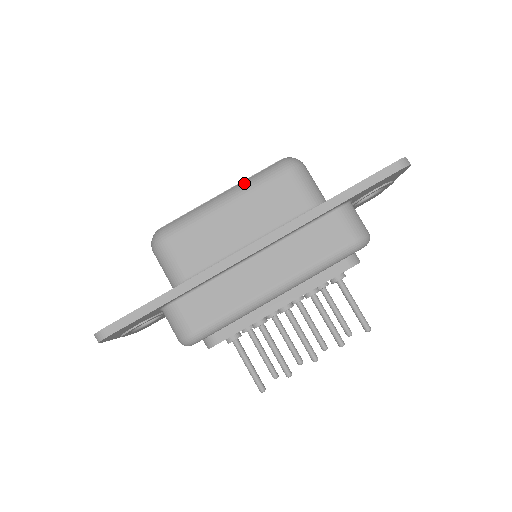
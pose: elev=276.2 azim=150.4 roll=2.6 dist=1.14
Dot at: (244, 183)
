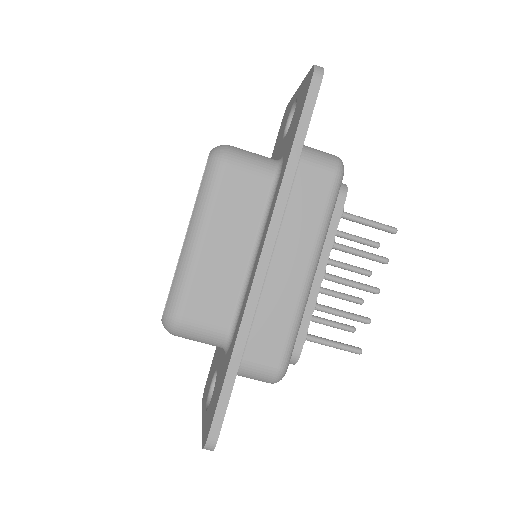
Dot at: (197, 209)
